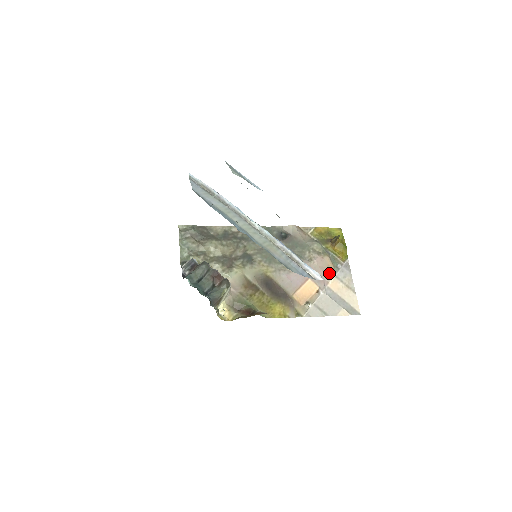
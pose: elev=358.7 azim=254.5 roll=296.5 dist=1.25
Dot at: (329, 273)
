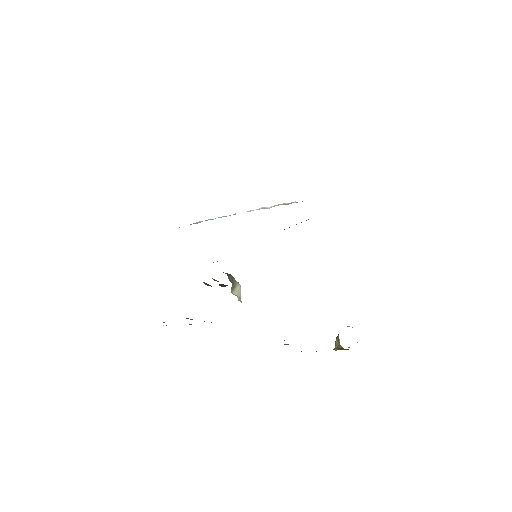
Dot at: occluded
